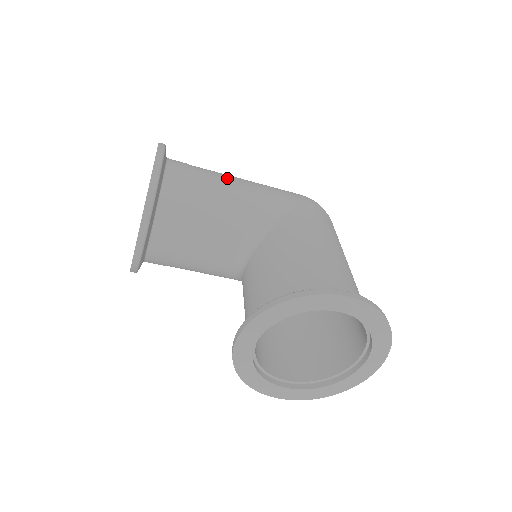
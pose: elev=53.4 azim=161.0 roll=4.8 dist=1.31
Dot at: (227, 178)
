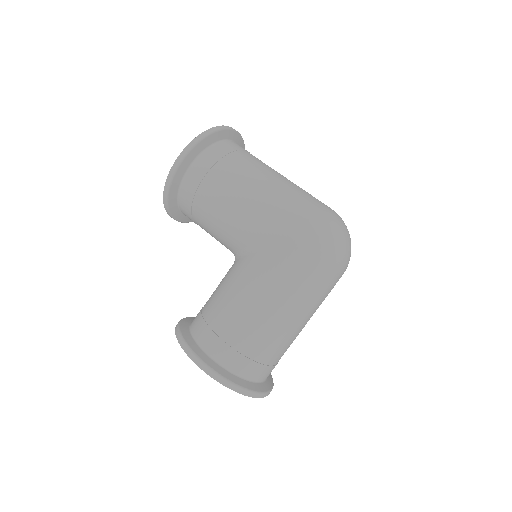
Dot at: (231, 192)
